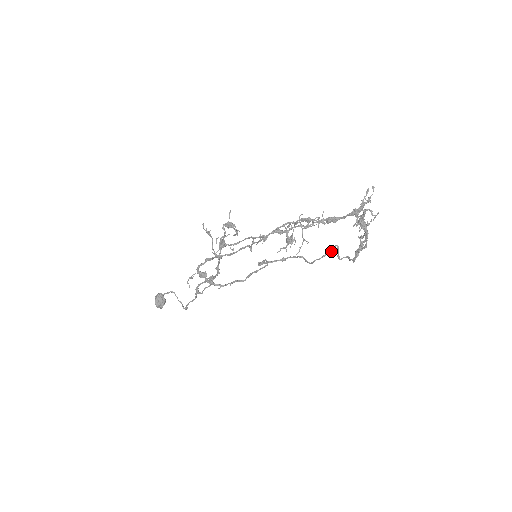
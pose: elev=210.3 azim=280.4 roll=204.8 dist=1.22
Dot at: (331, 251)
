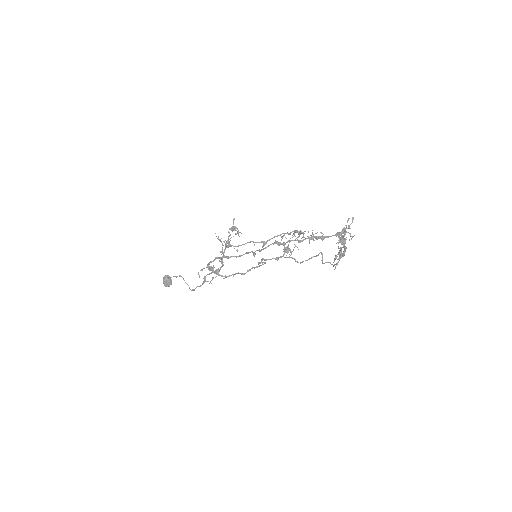
Dot at: (316, 256)
